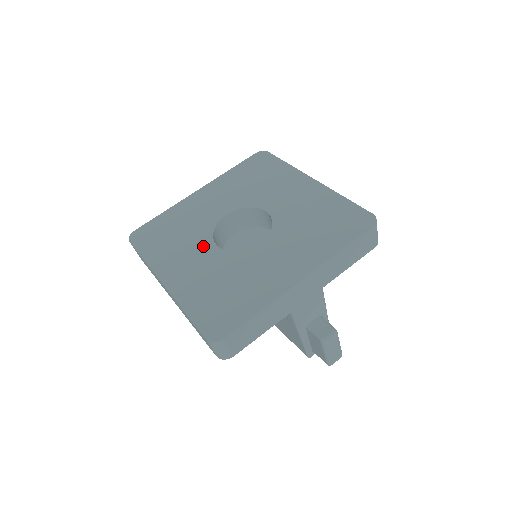
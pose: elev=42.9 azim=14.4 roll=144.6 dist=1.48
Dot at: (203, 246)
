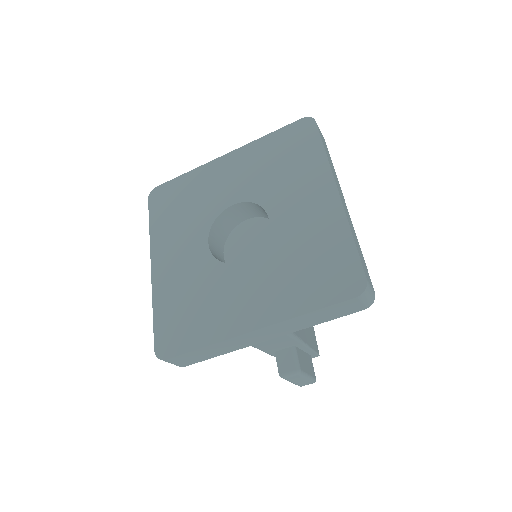
Dot at: (197, 238)
